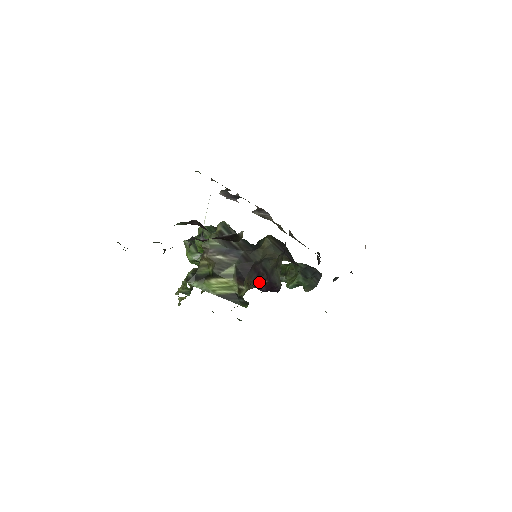
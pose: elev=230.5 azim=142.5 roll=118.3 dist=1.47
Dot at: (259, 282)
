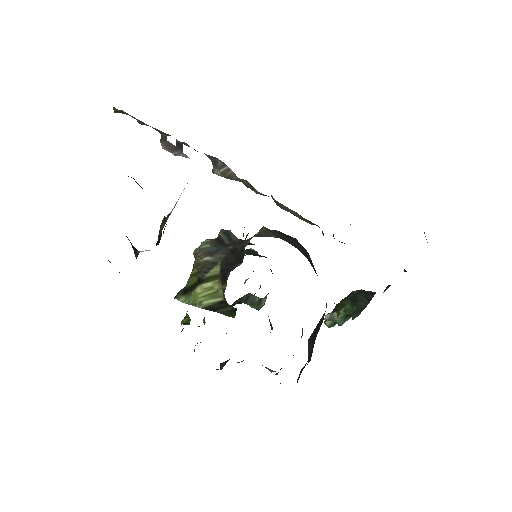
Dot at: (234, 267)
